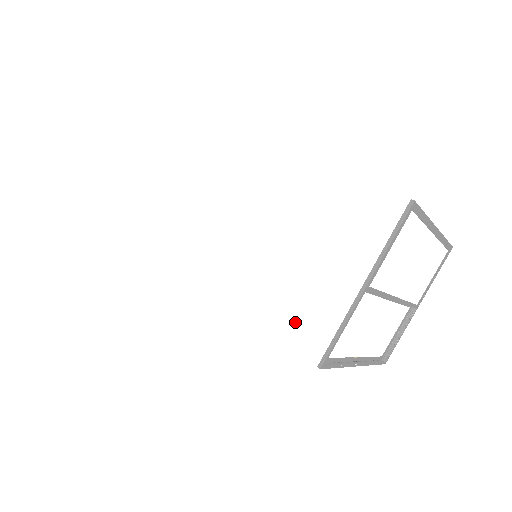
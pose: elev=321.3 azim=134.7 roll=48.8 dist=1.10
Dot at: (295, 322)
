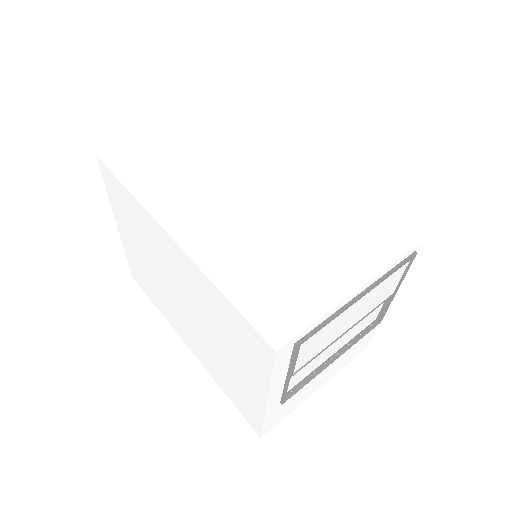
Dot at: (252, 392)
